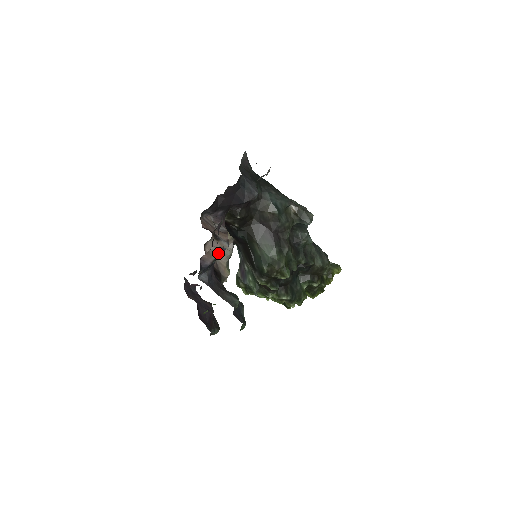
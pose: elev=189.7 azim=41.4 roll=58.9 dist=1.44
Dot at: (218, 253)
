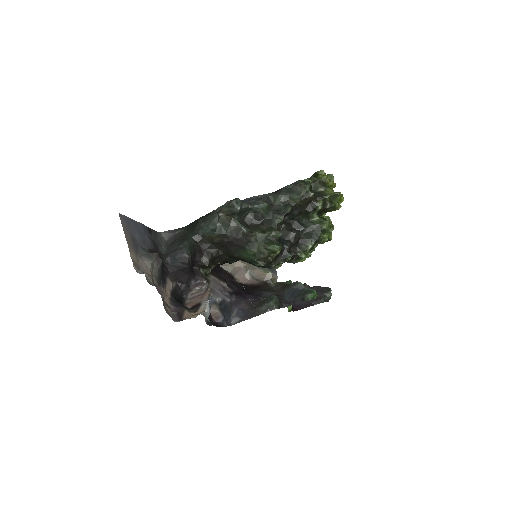
Dot at: (216, 307)
